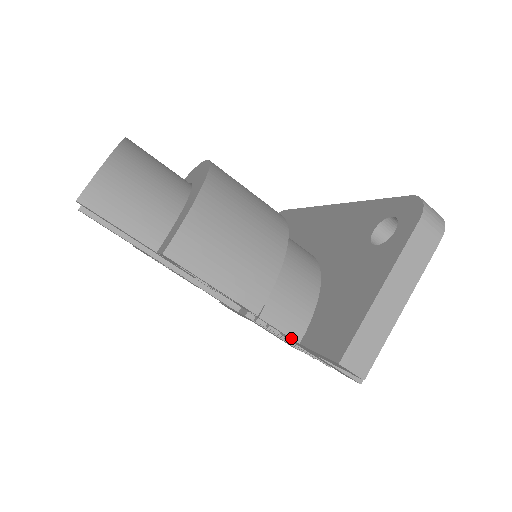
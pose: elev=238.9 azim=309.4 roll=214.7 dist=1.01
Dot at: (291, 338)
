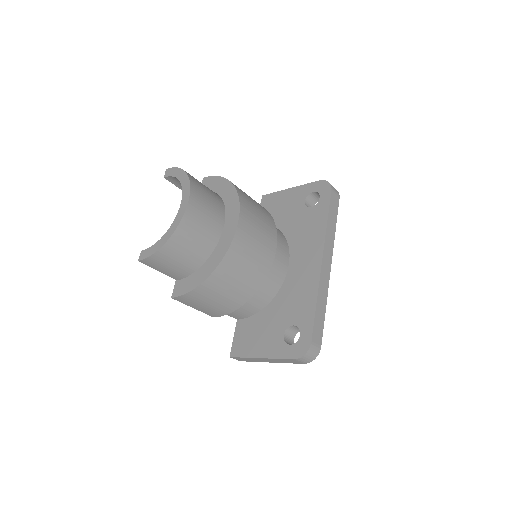
Dot at: occluded
